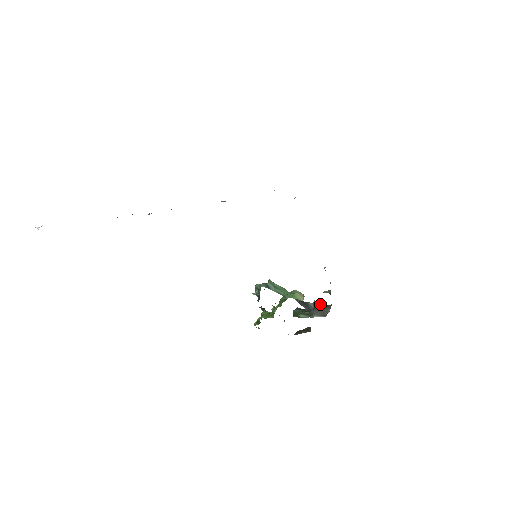
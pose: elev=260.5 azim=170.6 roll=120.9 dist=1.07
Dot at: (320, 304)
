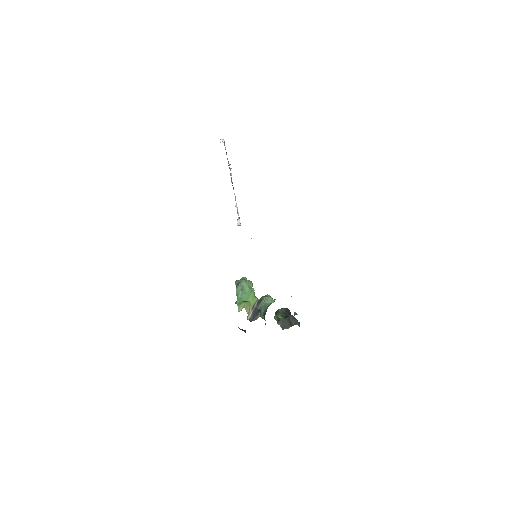
Dot at: (290, 318)
